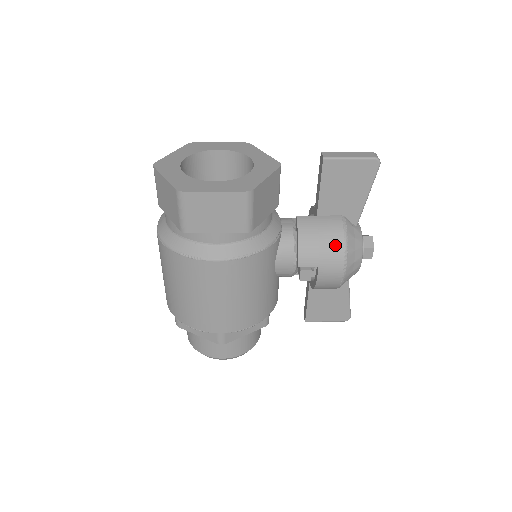
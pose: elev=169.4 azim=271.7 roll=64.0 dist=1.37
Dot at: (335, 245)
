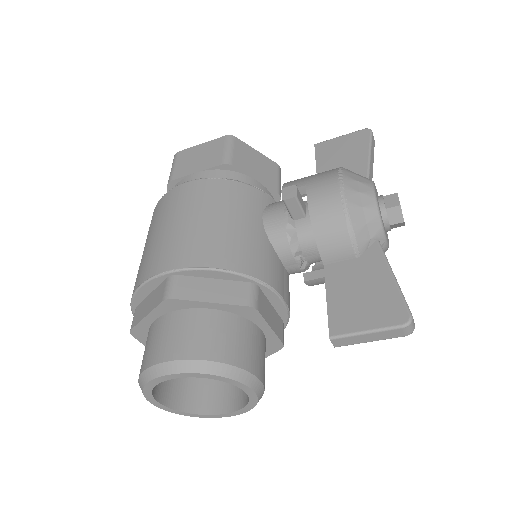
Dot at: (327, 171)
